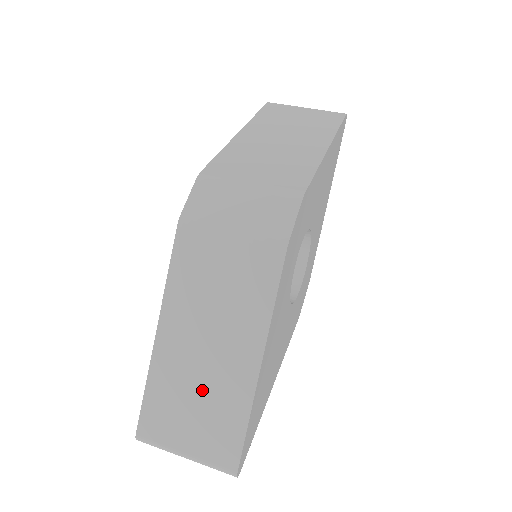
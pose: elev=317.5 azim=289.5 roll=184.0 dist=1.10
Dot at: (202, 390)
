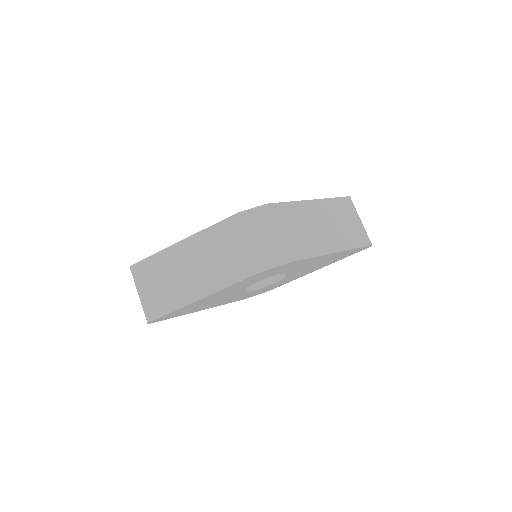
Dot at: (172, 281)
